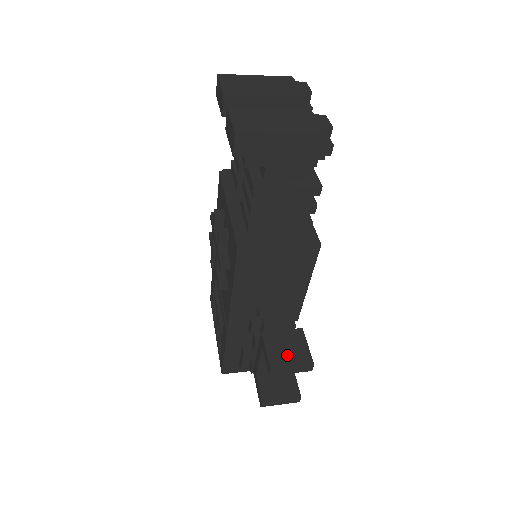
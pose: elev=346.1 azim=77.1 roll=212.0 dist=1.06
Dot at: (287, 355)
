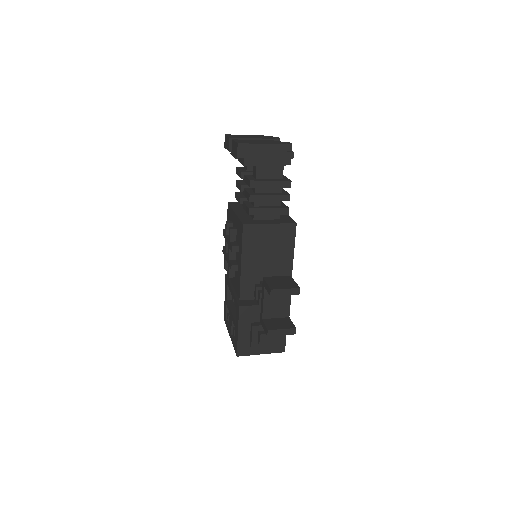
Dot at: (281, 285)
